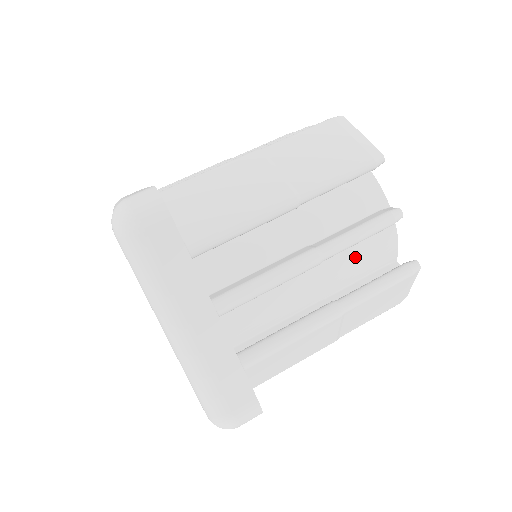
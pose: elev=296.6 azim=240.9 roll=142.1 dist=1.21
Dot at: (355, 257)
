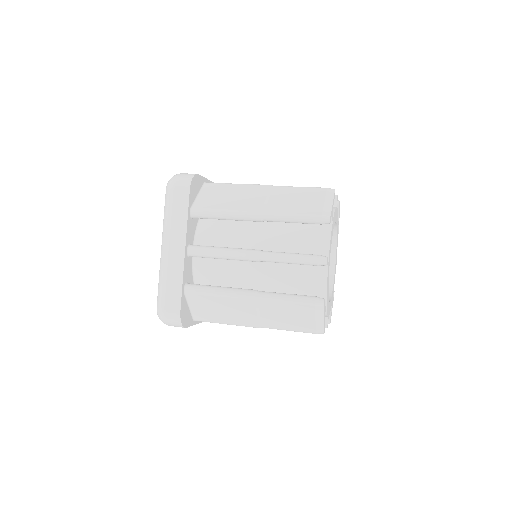
Dot at: occluded
